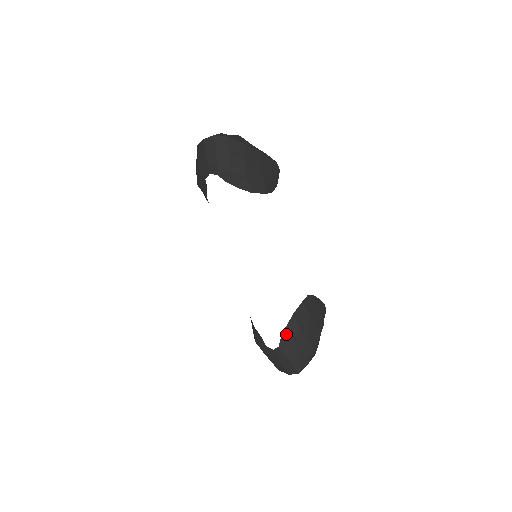
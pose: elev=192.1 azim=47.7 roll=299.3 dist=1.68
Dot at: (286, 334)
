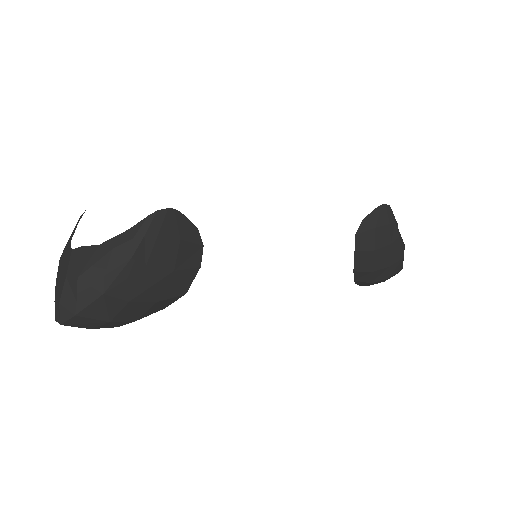
Dot at: (359, 282)
